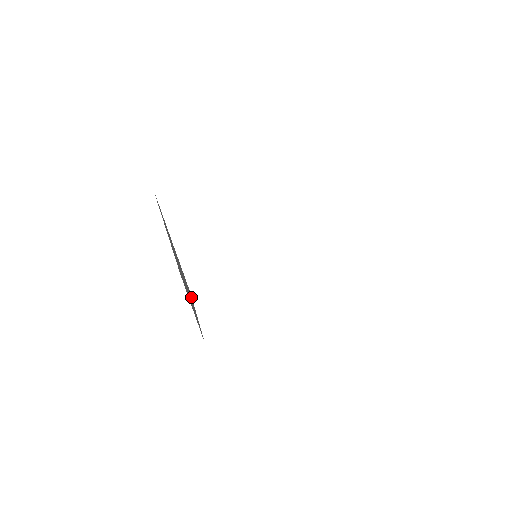
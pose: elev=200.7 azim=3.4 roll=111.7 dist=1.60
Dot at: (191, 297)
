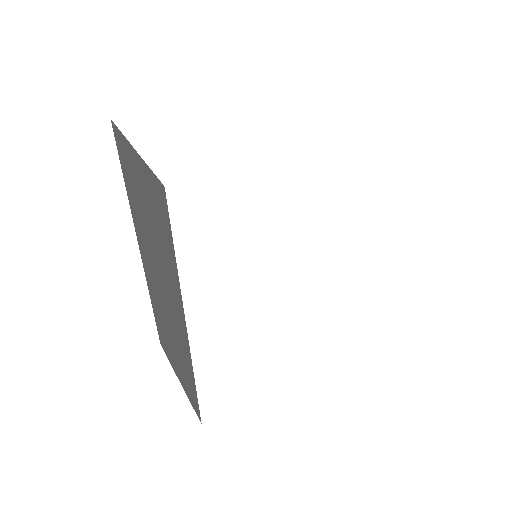
Dot at: (168, 224)
